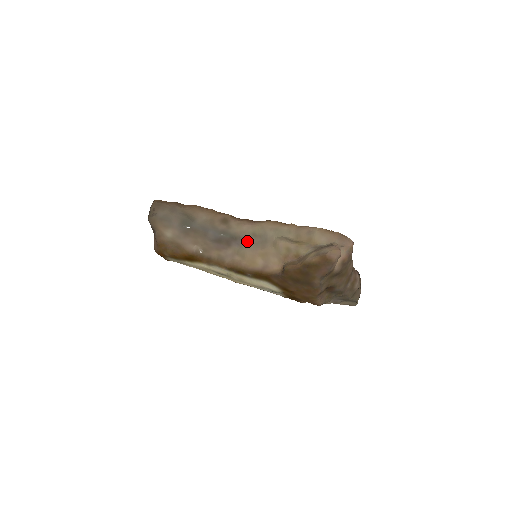
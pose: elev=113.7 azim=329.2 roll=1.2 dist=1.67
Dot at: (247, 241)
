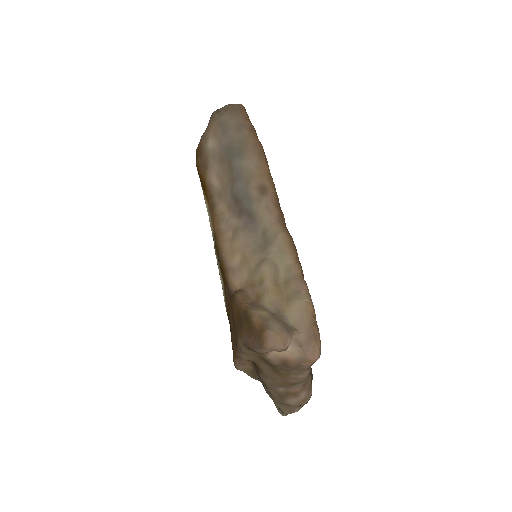
Dot at: (254, 230)
